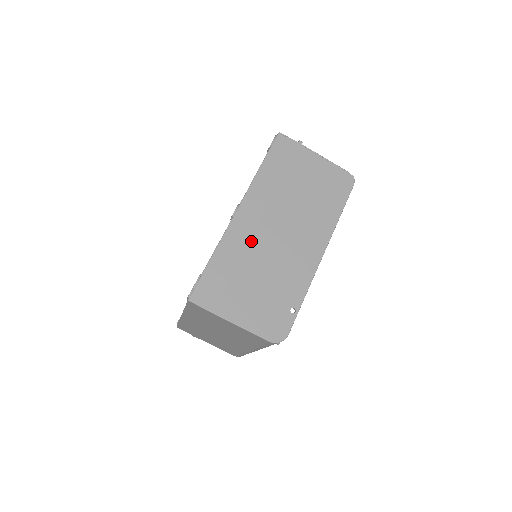
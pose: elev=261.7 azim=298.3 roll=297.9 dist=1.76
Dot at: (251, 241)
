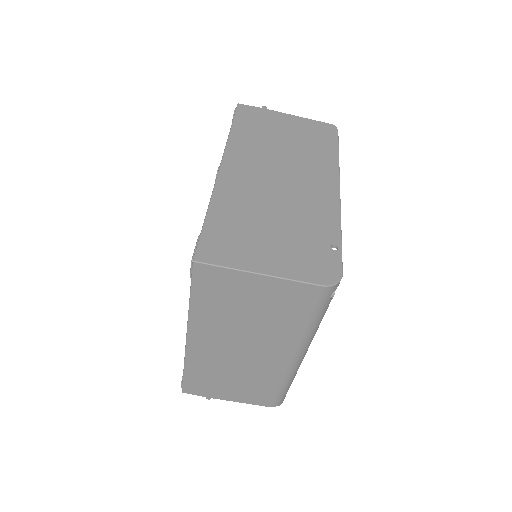
Dot at: (249, 190)
